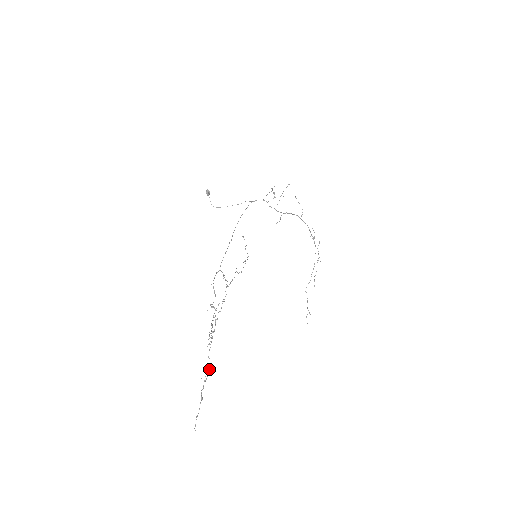
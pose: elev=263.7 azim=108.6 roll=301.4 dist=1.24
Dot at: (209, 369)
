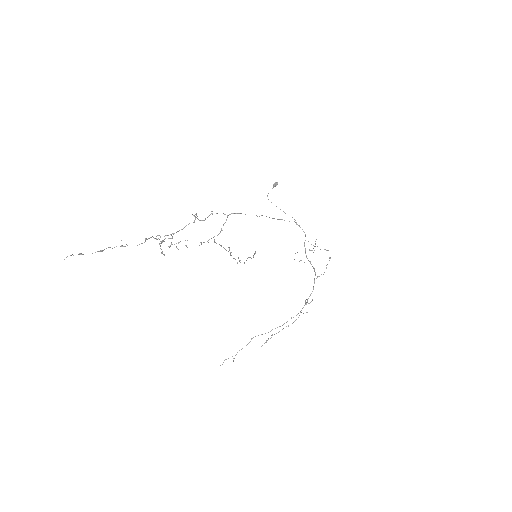
Dot at: occluded
